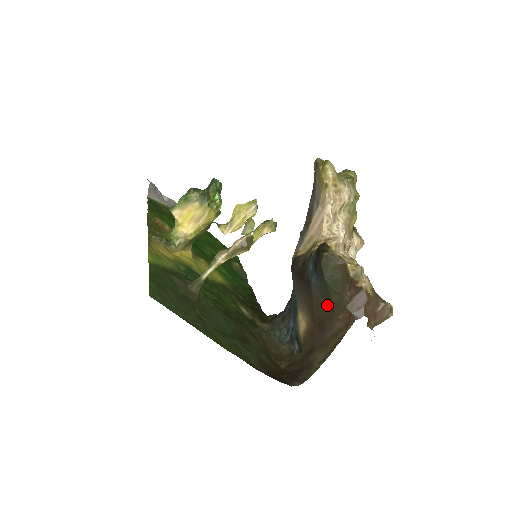
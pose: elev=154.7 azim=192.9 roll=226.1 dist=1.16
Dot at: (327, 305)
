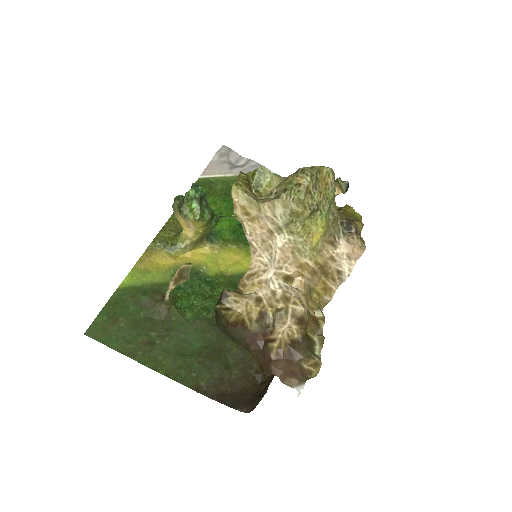
Dot at: occluded
